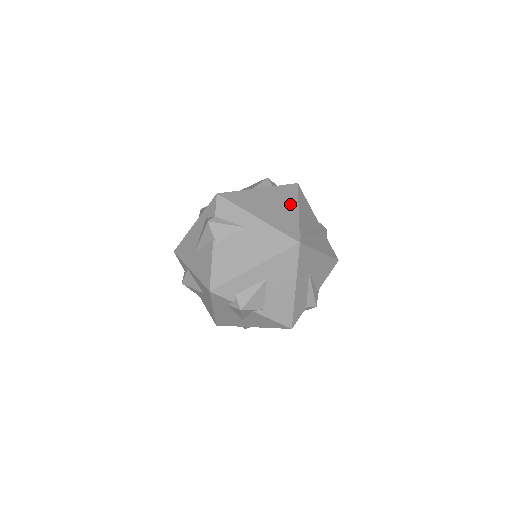
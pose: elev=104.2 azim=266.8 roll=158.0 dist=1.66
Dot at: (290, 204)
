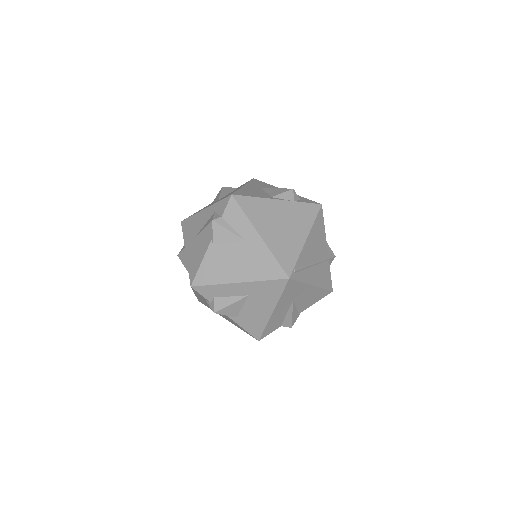
Dot at: (301, 229)
